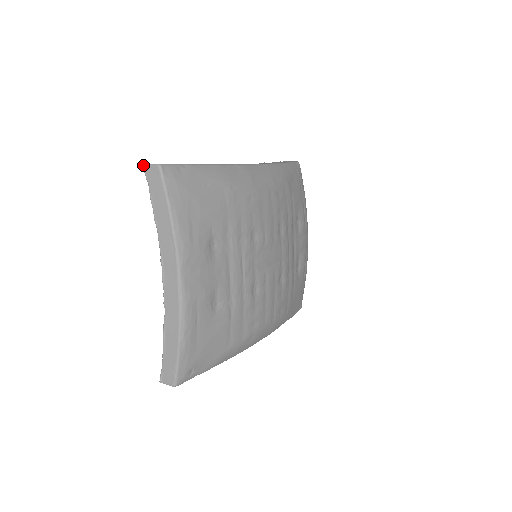
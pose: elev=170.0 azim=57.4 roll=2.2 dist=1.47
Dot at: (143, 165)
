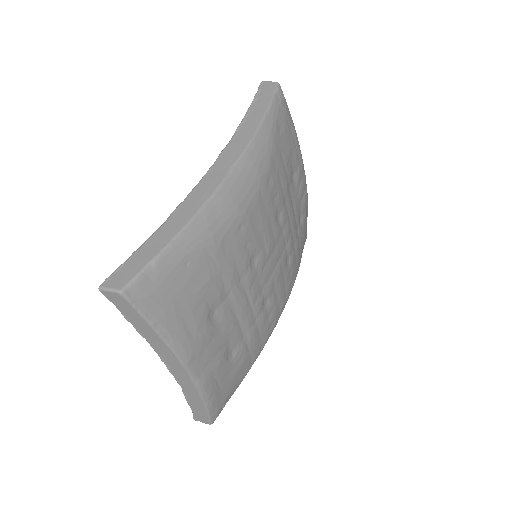
Dot at: occluded
